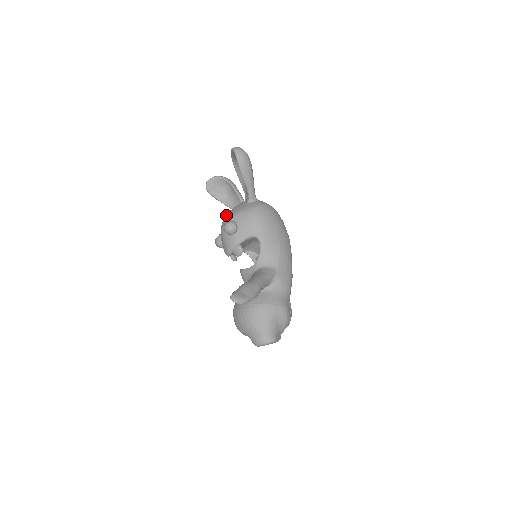
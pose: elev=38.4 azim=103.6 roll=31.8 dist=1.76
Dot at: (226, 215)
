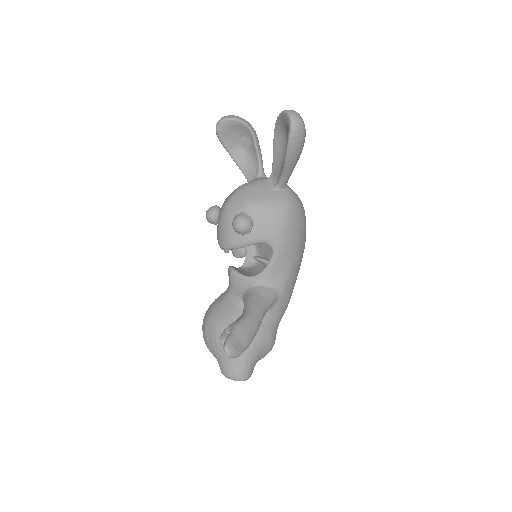
Dot at: (237, 192)
